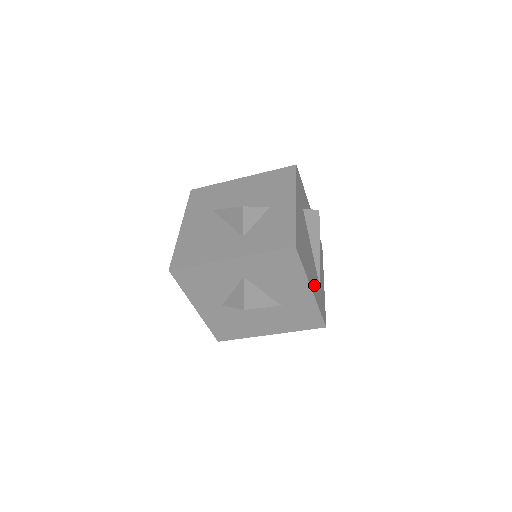
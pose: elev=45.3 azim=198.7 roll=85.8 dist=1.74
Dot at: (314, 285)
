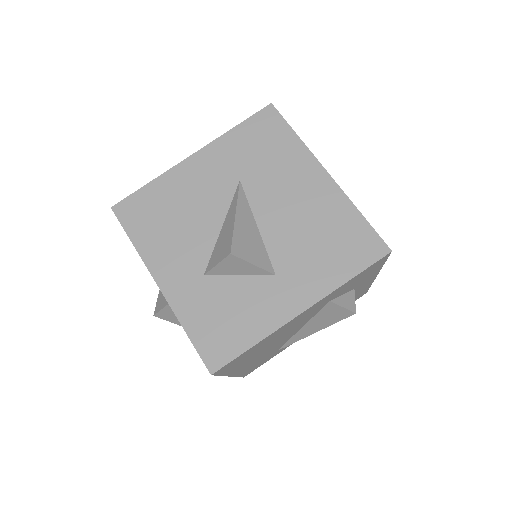
Dot at: (251, 364)
